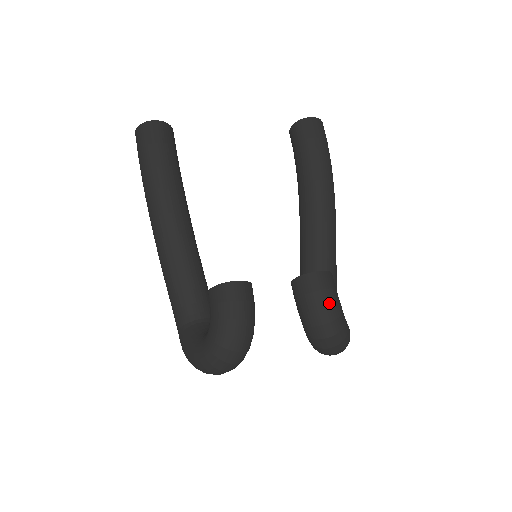
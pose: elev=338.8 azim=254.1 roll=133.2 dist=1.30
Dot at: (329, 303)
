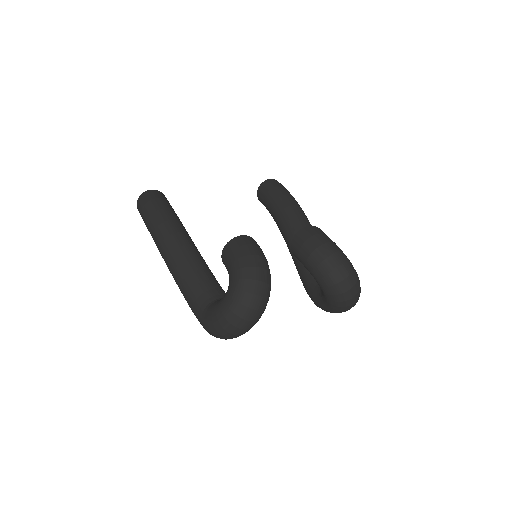
Dot at: (327, 241)
